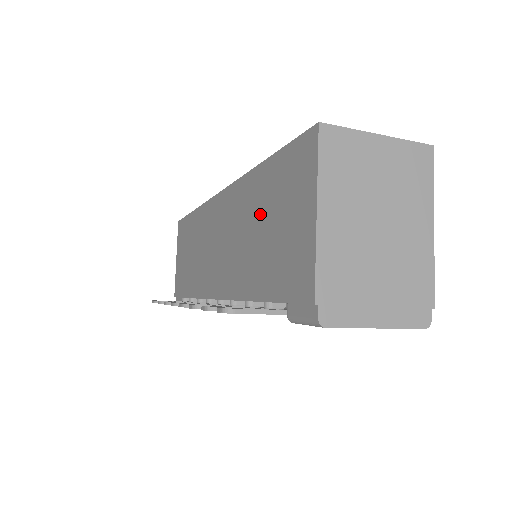
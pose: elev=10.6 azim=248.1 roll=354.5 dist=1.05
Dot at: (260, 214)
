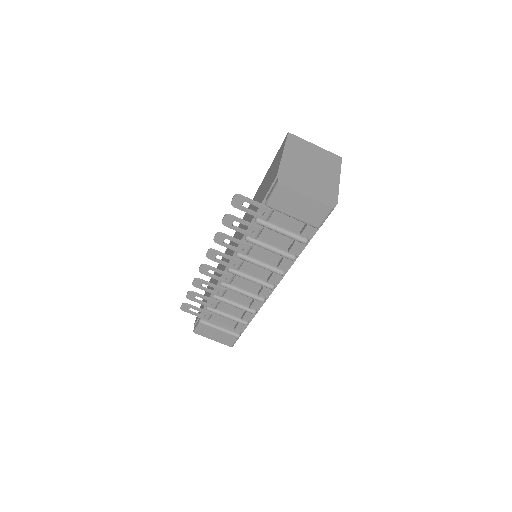
Dot at: (260, 192)
